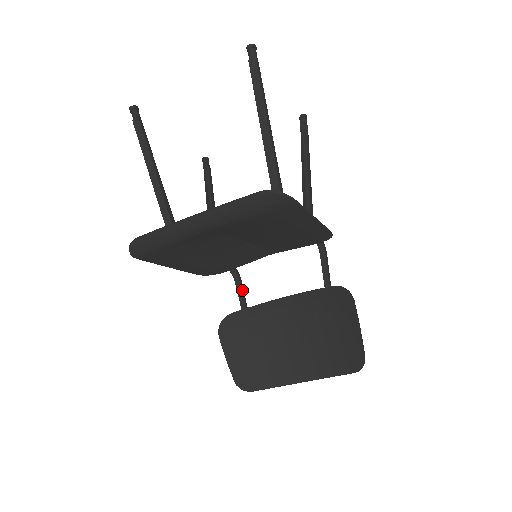
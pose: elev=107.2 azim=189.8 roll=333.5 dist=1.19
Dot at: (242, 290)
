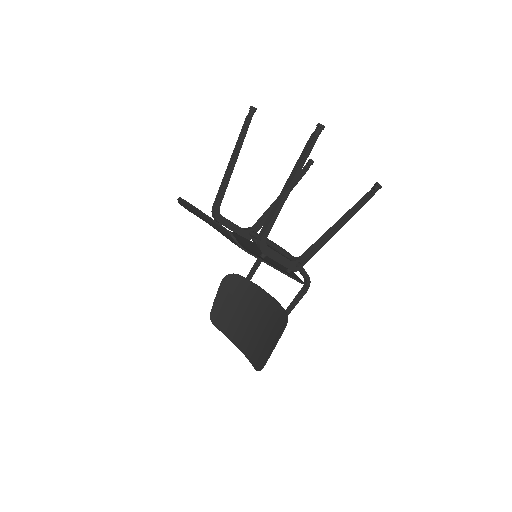
Dot at: (257, 266)
